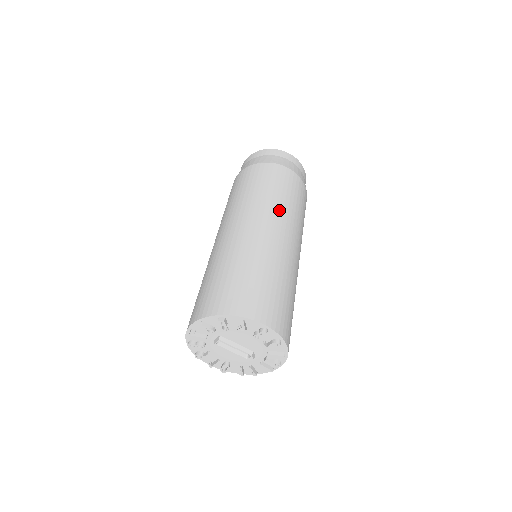
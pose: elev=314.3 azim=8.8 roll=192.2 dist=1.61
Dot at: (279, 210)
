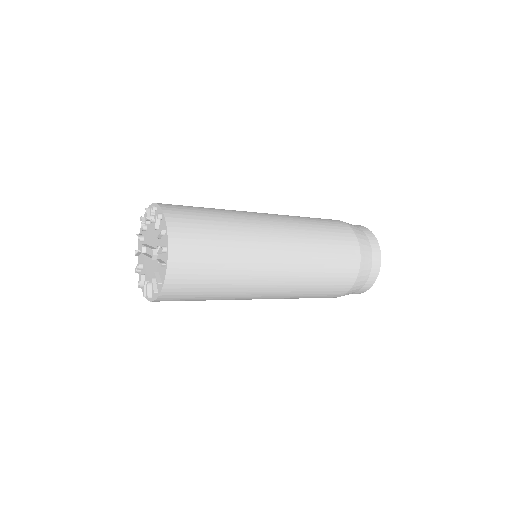
Dot at: occluded
